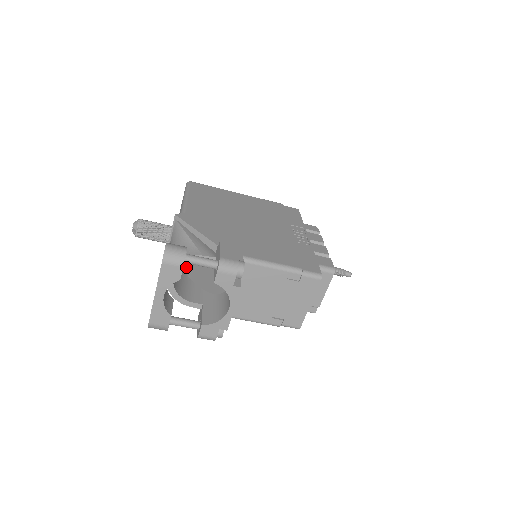
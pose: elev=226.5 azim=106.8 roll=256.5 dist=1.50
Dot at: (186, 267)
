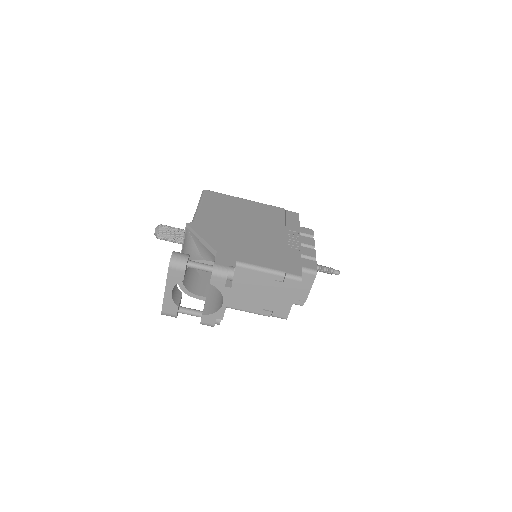
Dot at: occluded
